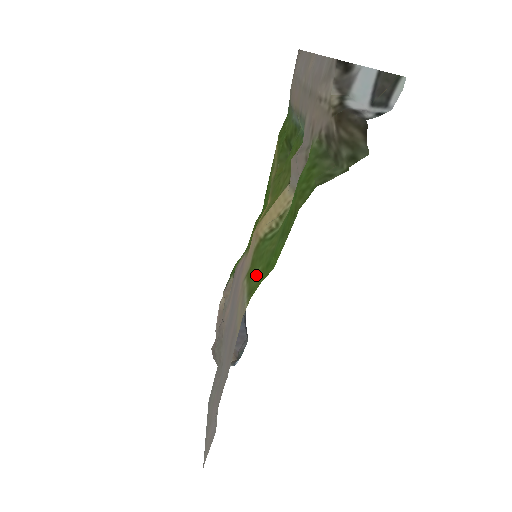
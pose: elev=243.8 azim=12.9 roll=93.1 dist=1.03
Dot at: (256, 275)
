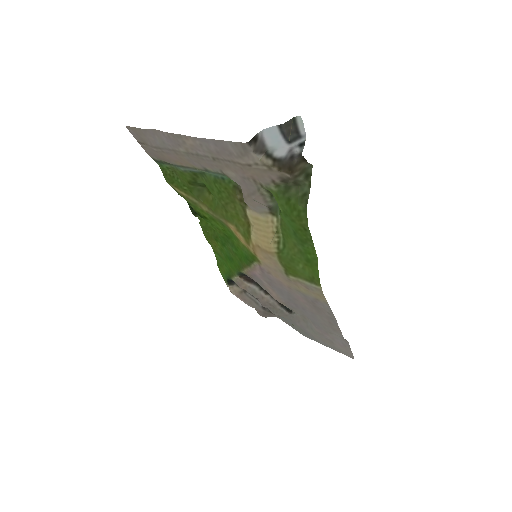
Dot at: (302, 270)
